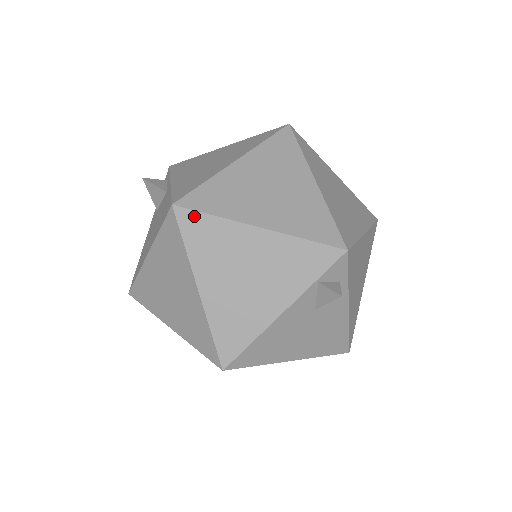
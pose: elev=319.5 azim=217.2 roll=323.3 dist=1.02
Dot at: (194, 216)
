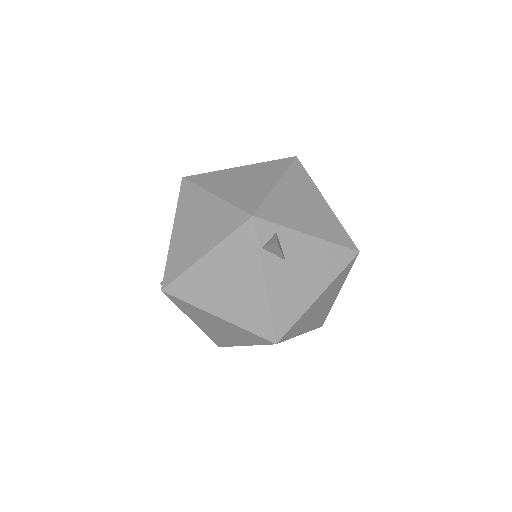
Dot at: (175, 285)
